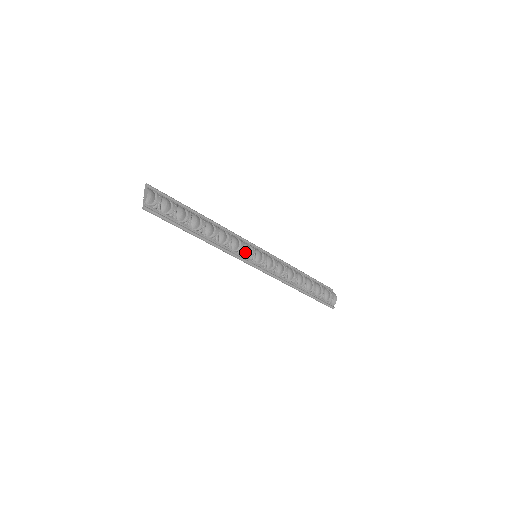
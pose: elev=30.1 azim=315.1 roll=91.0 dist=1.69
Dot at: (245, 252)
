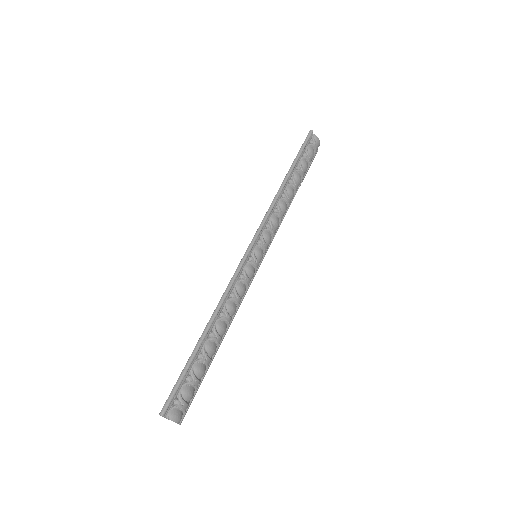
Dot at: occluded
